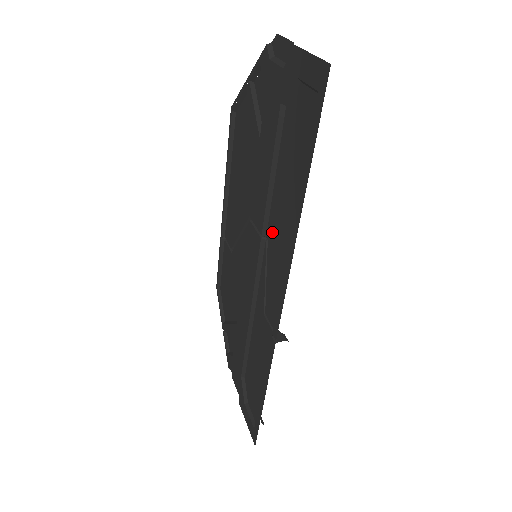
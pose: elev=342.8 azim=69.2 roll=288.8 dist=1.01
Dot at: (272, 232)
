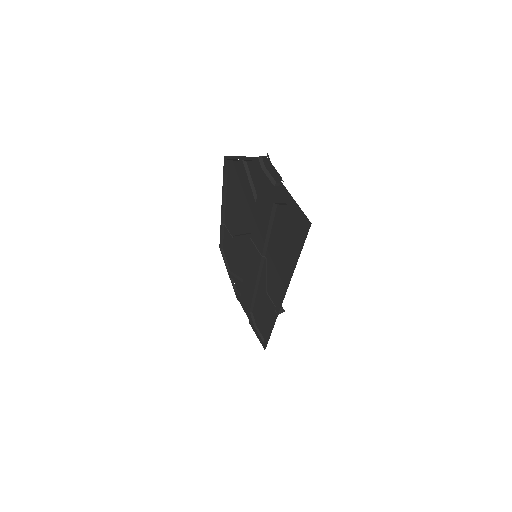
Dot at: (270, 258)
